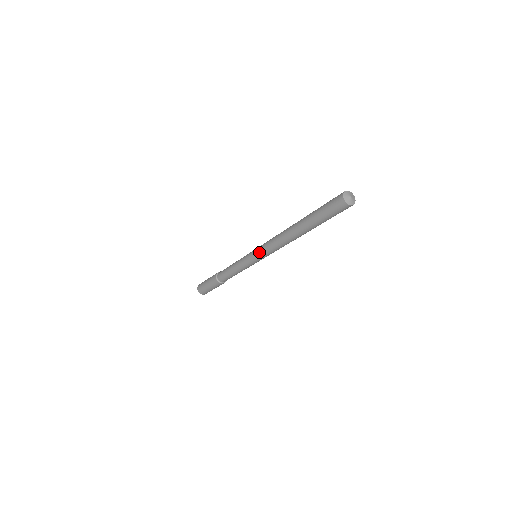
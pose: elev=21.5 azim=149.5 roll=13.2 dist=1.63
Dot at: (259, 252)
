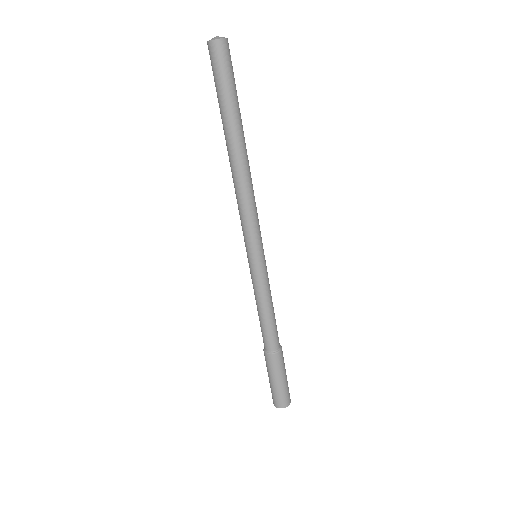
Dot at: (245, 238)
